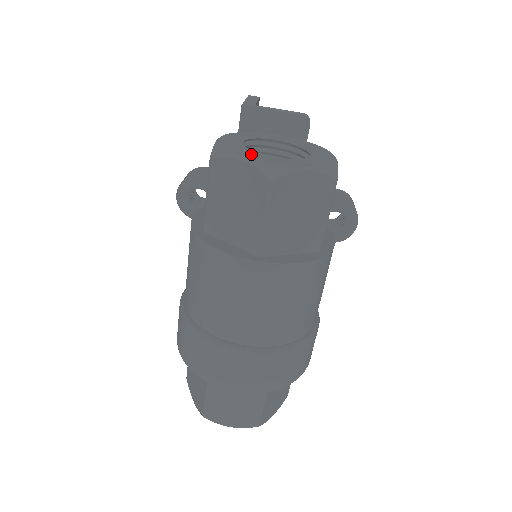
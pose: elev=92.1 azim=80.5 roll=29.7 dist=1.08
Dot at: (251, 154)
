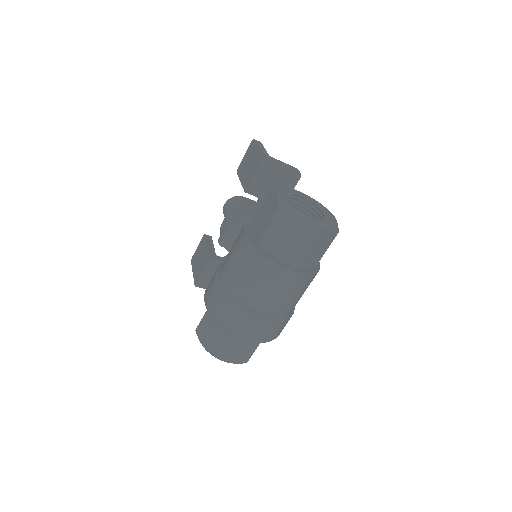
Dot at: (304, 212)
